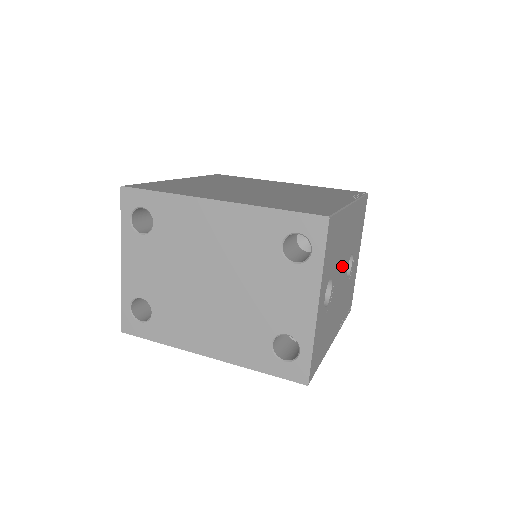
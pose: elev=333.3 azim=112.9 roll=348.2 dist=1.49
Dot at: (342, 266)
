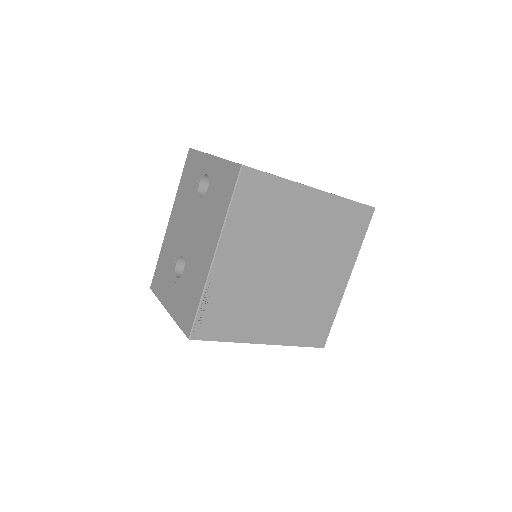
Dot at: occluded
